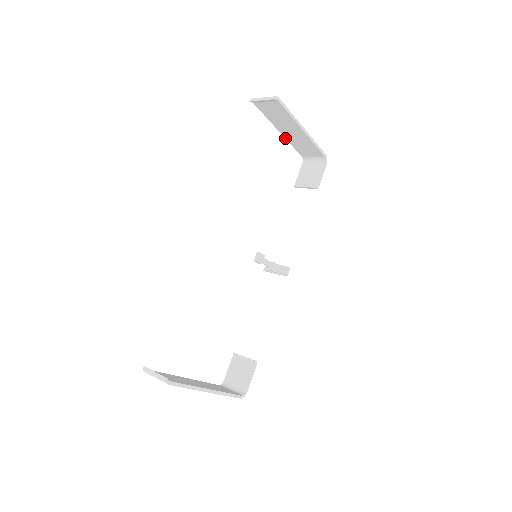
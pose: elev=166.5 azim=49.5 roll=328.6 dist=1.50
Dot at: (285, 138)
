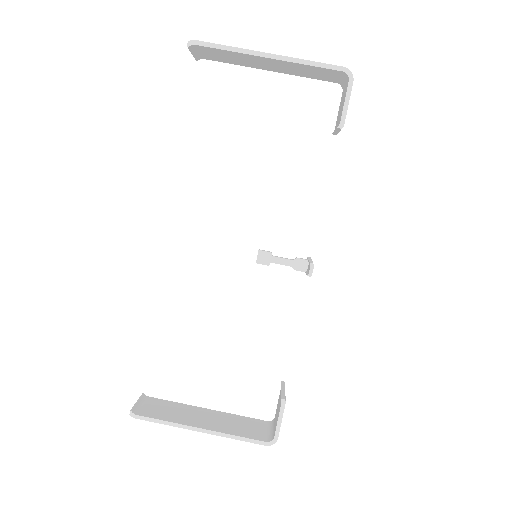
Dot at: occluded
